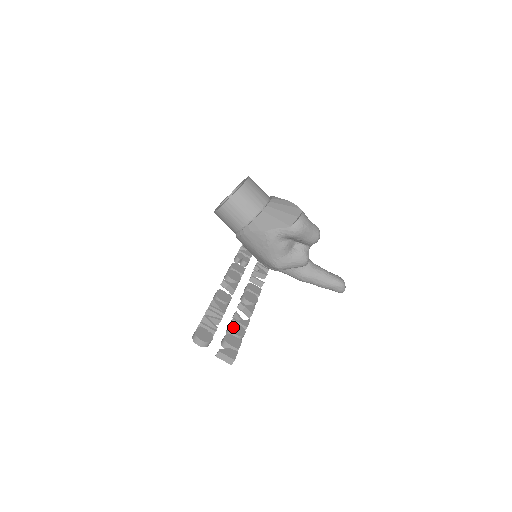
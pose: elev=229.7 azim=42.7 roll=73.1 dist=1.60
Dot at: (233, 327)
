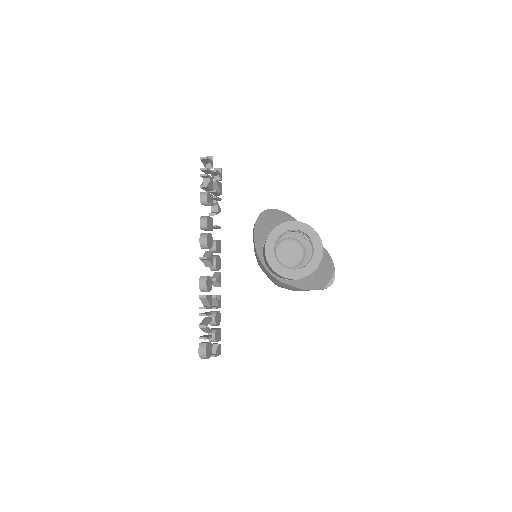
Dot at: (217, 319)
